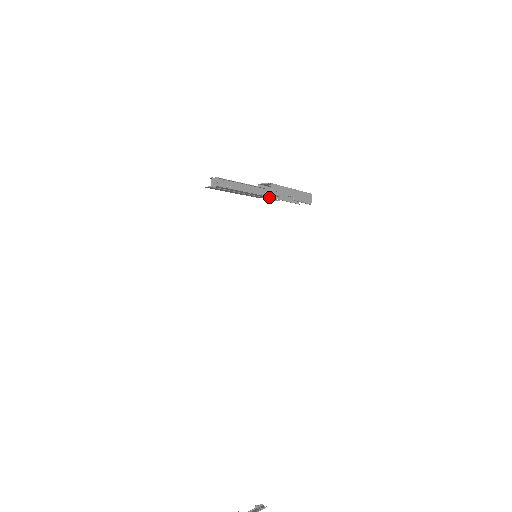
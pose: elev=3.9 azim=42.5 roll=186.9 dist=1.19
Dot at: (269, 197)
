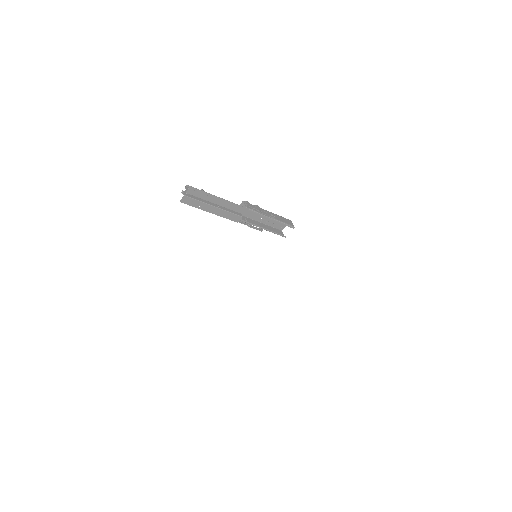
Dot at: (246, 211)
